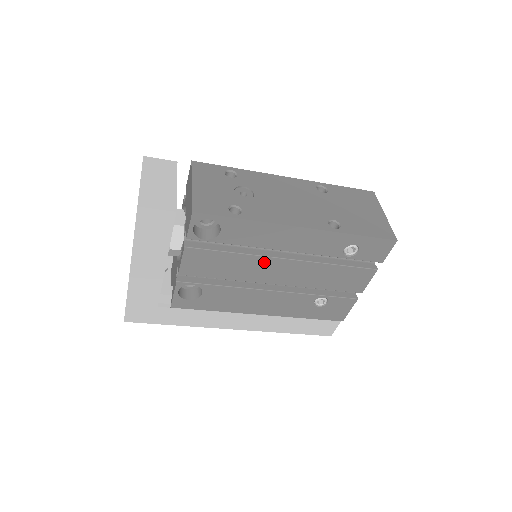
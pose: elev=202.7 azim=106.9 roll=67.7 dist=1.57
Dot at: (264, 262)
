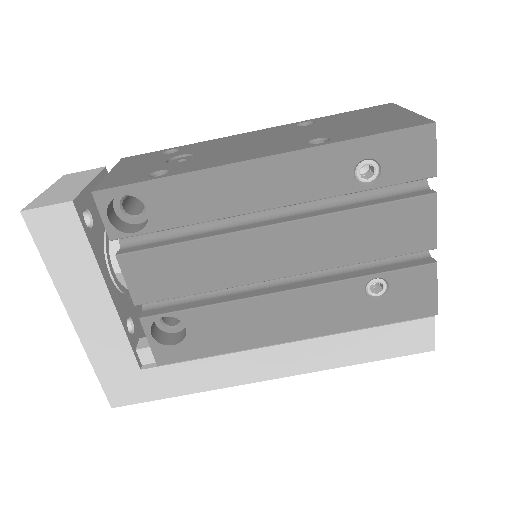
Dot at: (242, 243)
